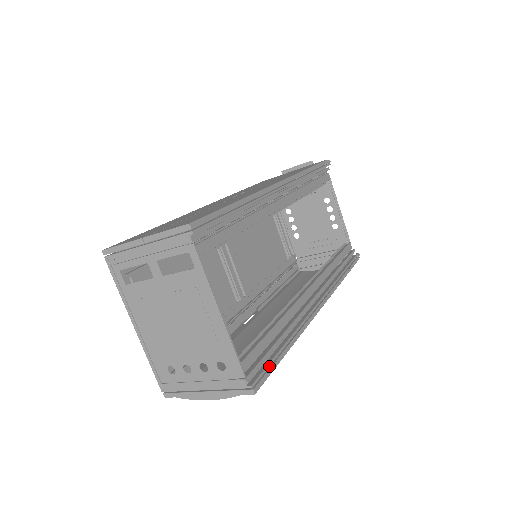
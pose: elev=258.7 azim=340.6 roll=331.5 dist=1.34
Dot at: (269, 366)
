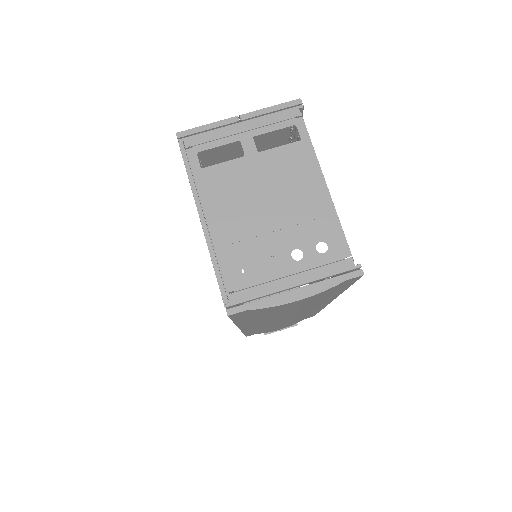
Dot at: occluded
